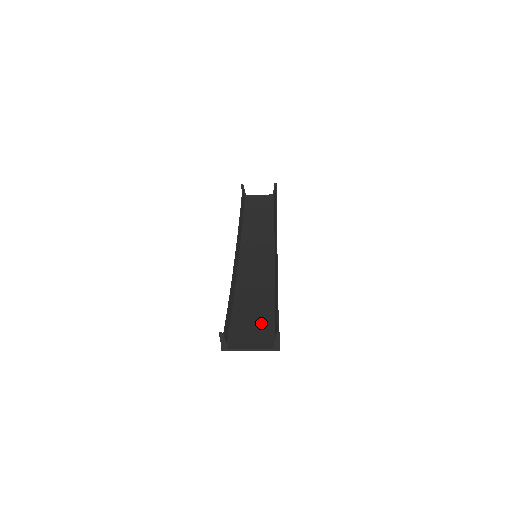
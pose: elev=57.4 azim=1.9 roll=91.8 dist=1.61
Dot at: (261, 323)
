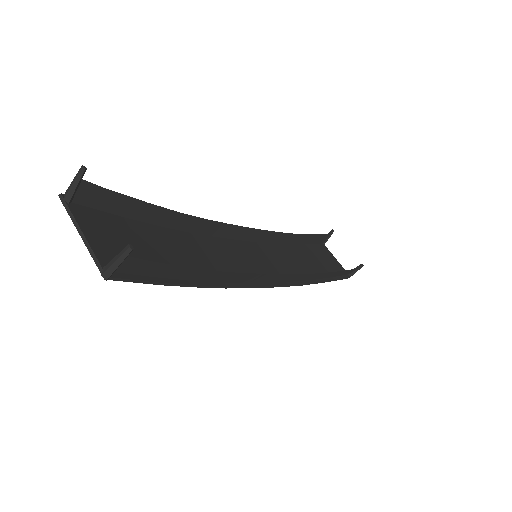
Dot at: (149, 257)
